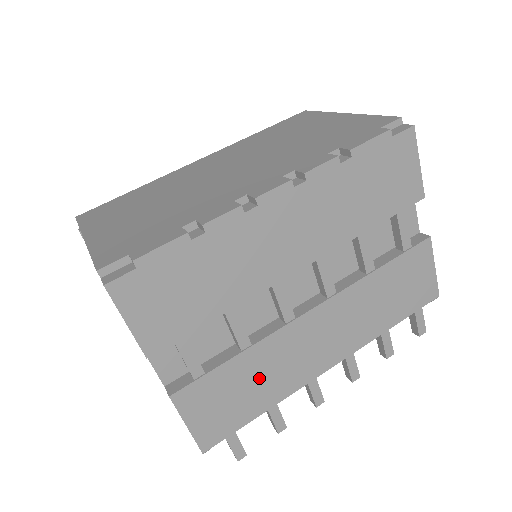
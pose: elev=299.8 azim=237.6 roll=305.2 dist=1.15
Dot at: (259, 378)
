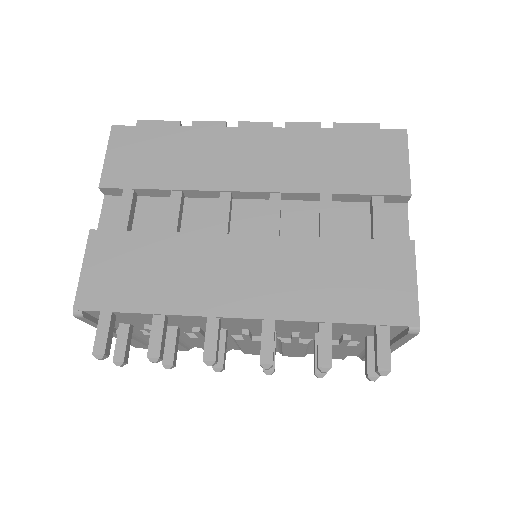
Dot at: (164, 270)
